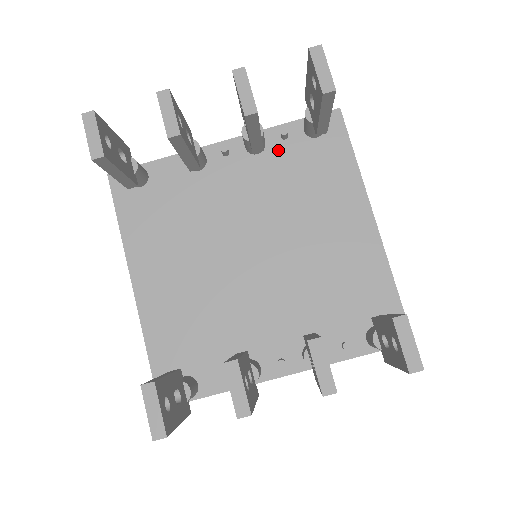
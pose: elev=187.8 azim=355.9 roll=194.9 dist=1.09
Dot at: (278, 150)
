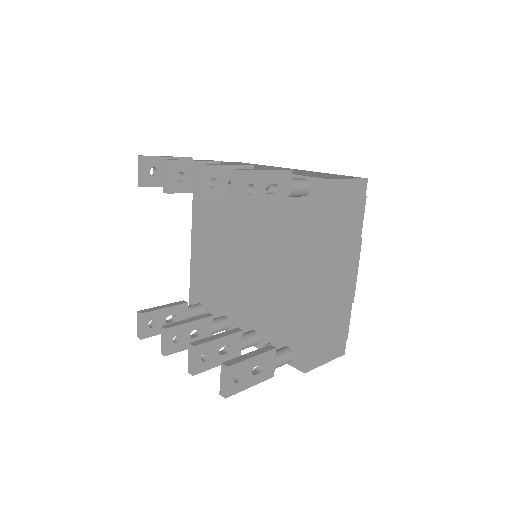
Dot at: occluded
